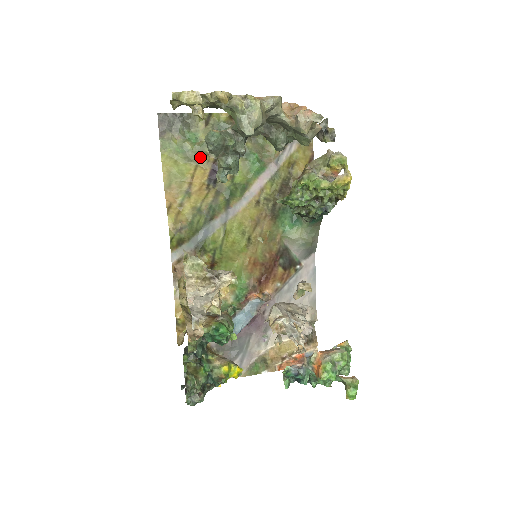
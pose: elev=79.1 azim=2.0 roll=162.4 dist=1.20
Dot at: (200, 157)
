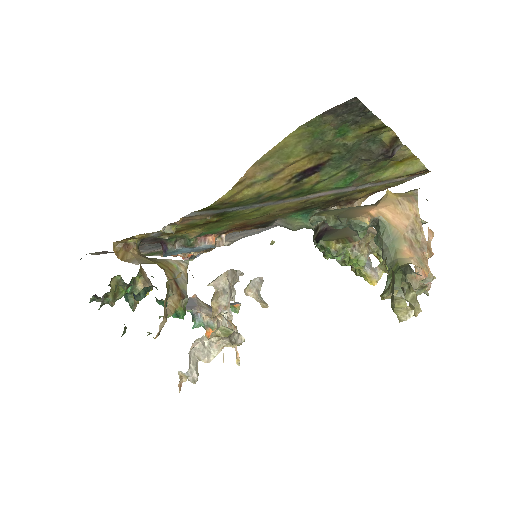
Dot at: (322, 151)
